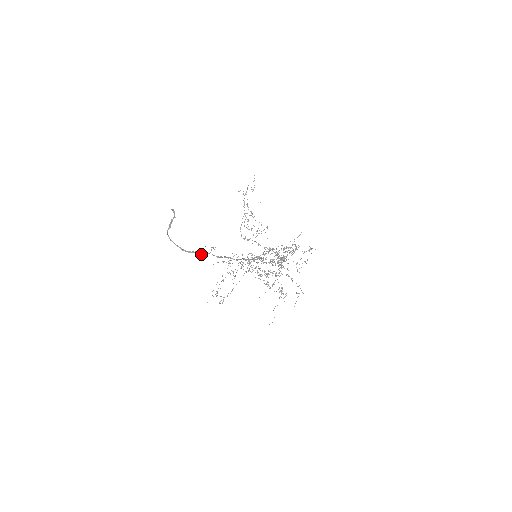
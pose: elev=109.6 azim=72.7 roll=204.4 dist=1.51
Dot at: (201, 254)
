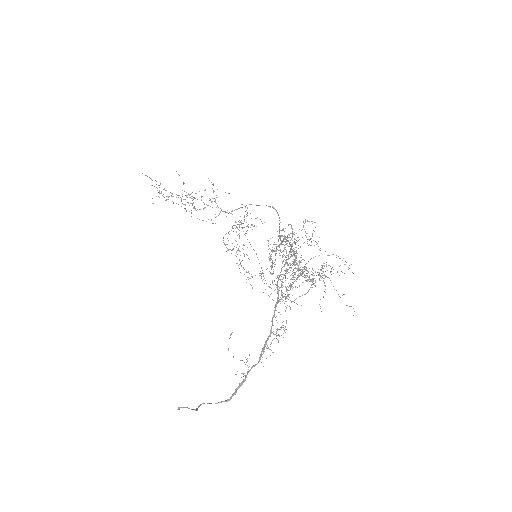
Dot at: (244, 381)
